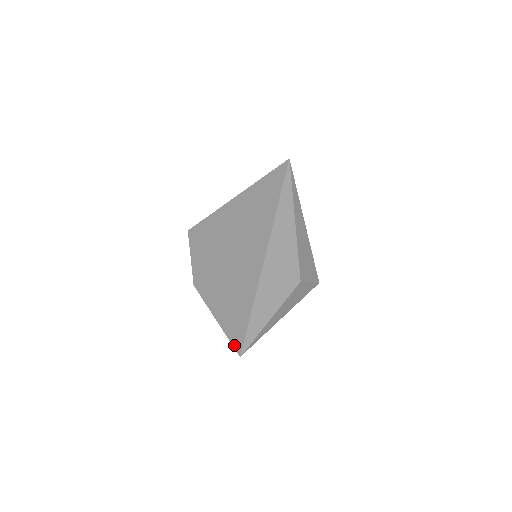
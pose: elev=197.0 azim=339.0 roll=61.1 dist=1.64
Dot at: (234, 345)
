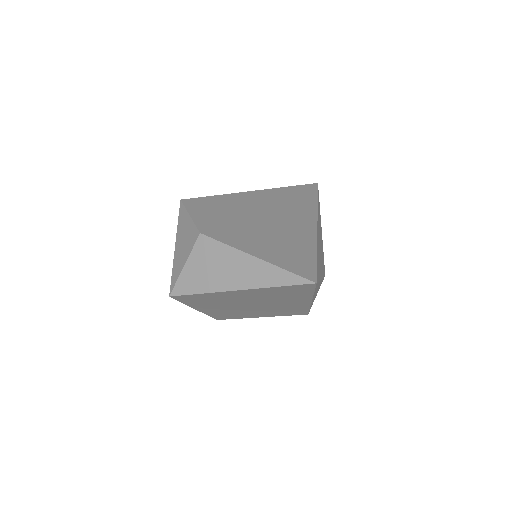
Dot at: (301, 274)
